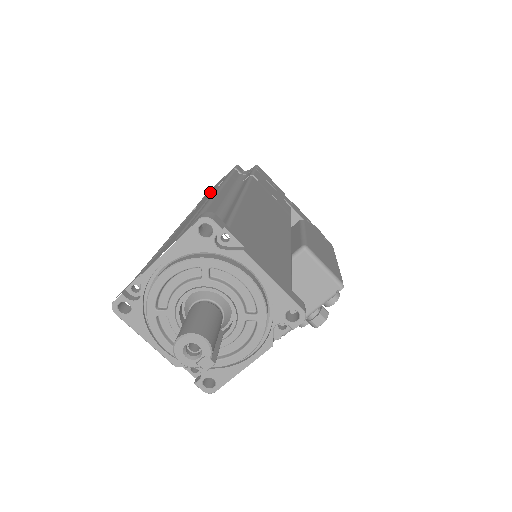
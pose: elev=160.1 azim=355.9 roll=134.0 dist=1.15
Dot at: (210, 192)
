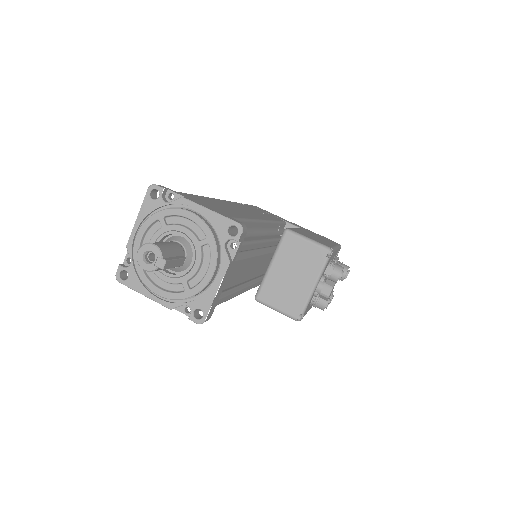
Dot at: occluded
